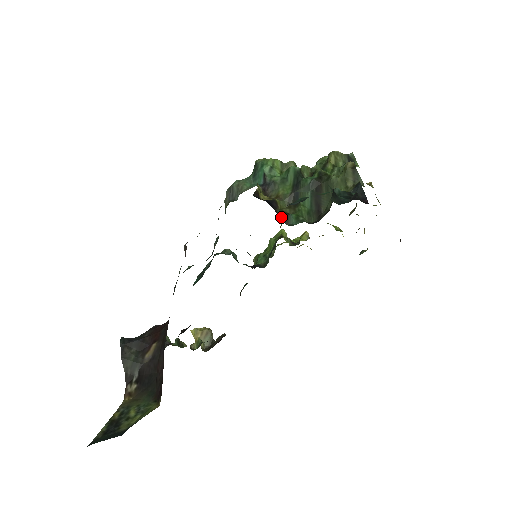
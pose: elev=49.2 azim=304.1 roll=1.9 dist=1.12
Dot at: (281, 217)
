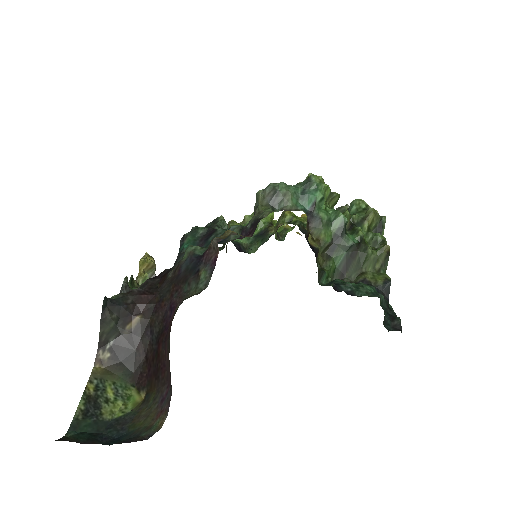
Dot at: (318, 274)
